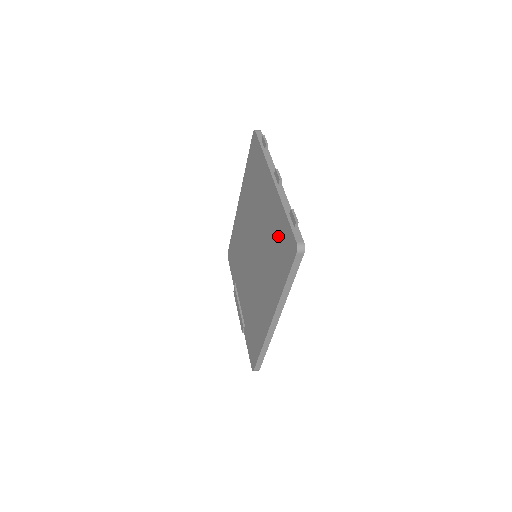
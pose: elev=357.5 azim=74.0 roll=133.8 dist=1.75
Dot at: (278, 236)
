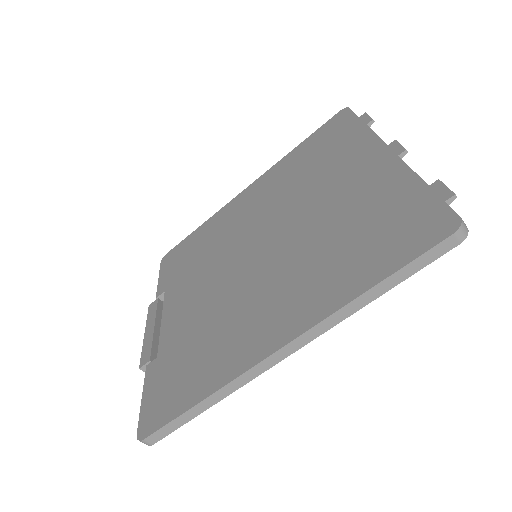
Dot at: (377, 215)
